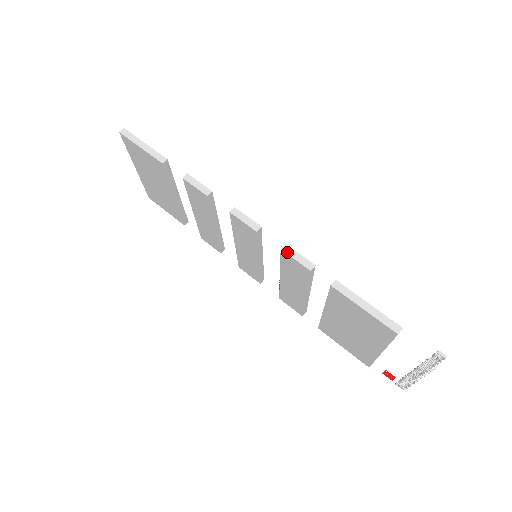
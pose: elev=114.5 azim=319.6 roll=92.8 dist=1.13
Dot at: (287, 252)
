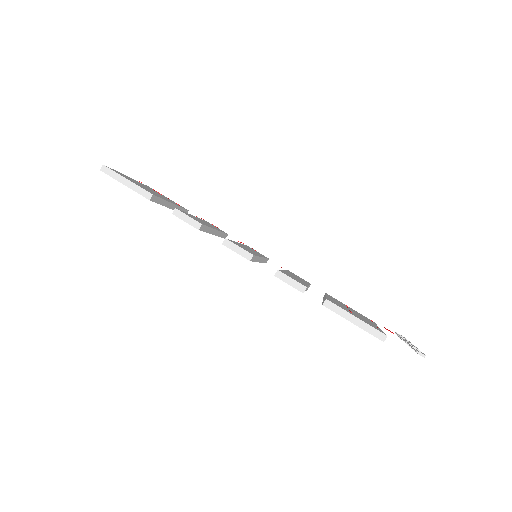
Dot at: (280, 278)
